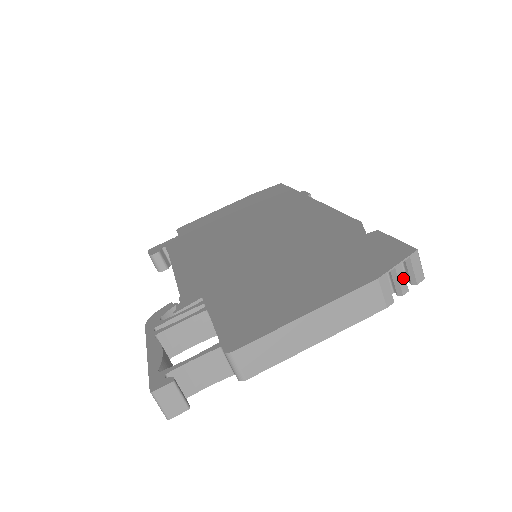
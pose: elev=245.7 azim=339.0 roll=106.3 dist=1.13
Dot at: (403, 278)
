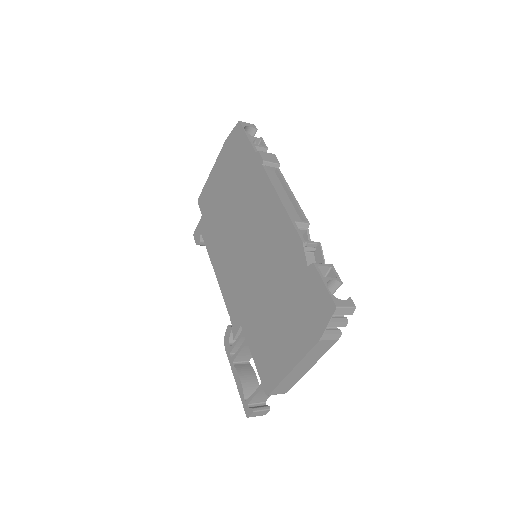
Dot at: (338, 323)
